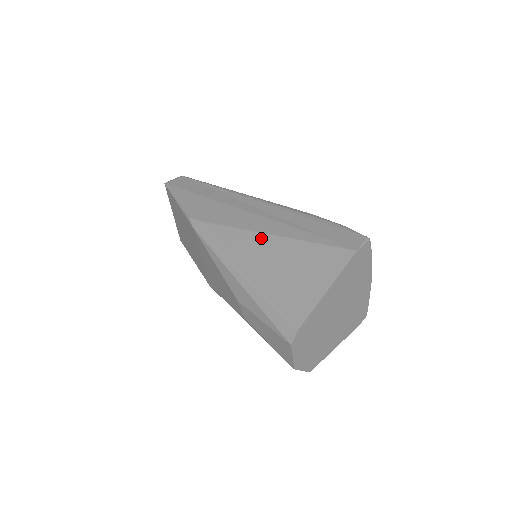
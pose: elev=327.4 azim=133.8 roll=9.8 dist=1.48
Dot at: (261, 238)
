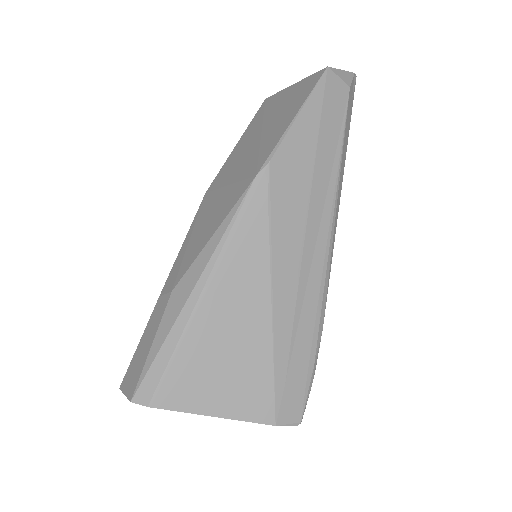
Dot at: (263, 294)
